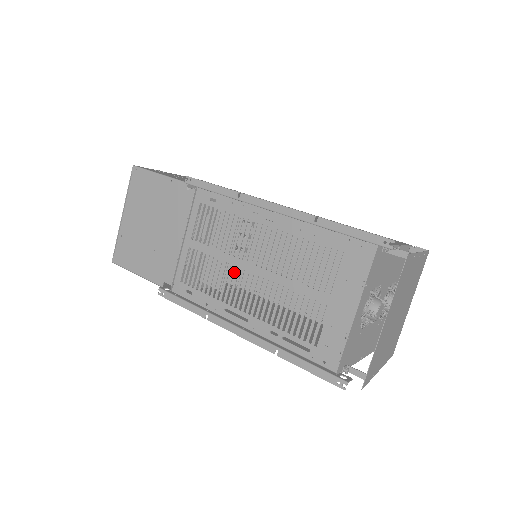
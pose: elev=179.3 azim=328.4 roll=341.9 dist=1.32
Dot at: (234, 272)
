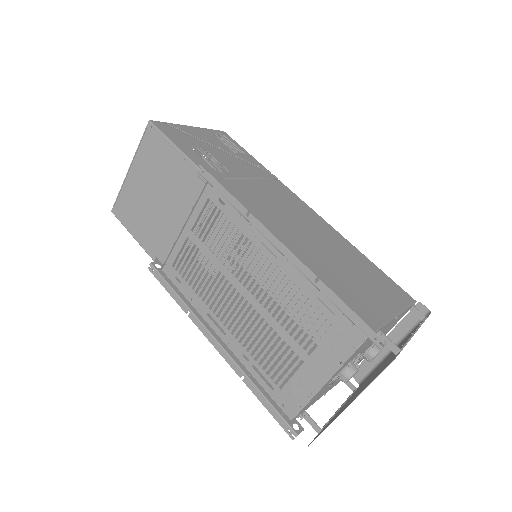
Dot at: occluded
